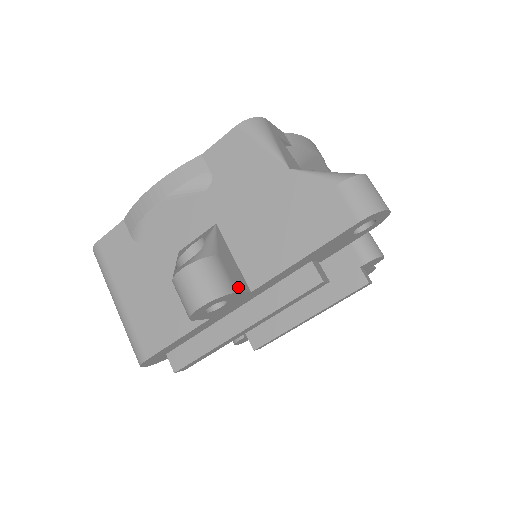
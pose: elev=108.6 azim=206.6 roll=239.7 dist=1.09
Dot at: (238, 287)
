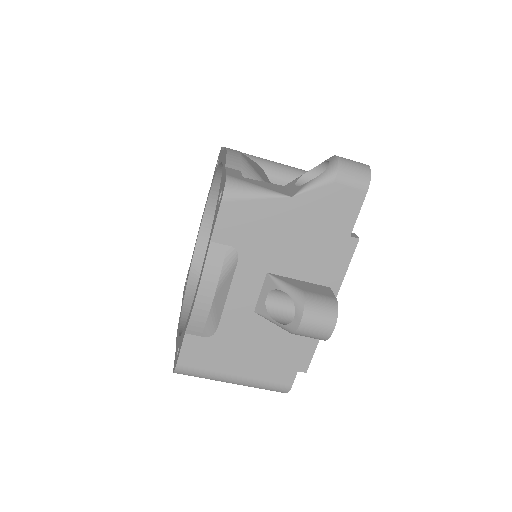
Dot at: (330, 294)
